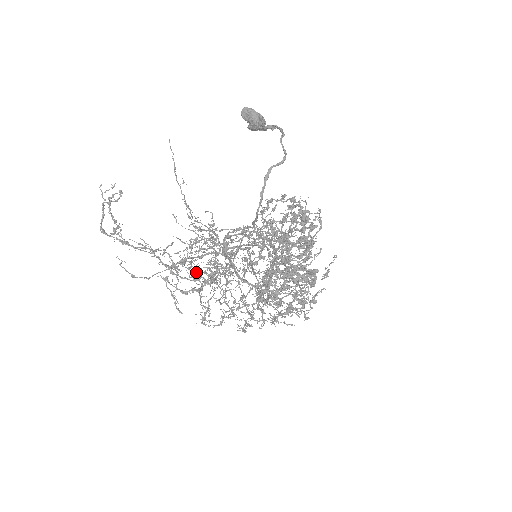
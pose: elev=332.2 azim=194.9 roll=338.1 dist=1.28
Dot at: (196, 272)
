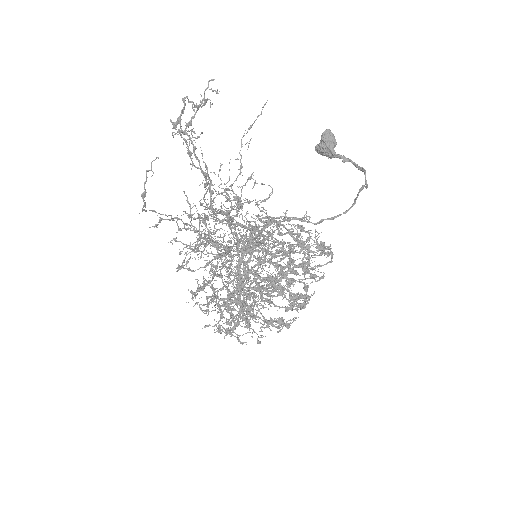
Dot at: (176, 238)
